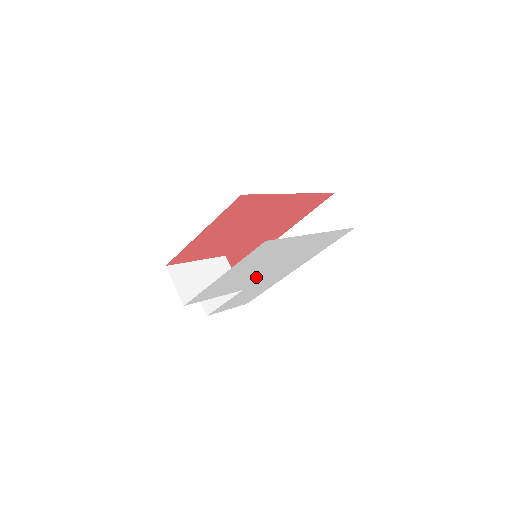
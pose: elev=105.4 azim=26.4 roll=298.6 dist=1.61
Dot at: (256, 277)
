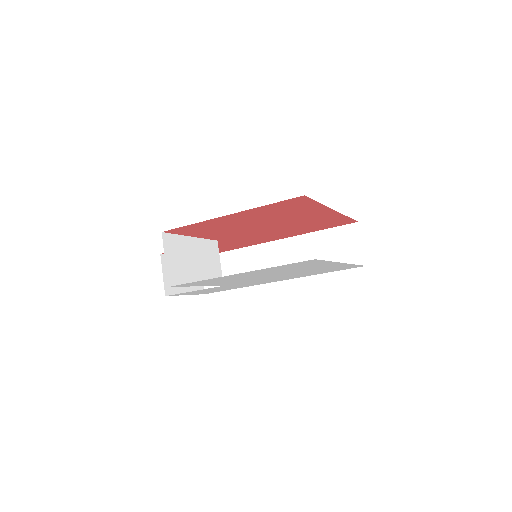
Dot at: (250, 280)
